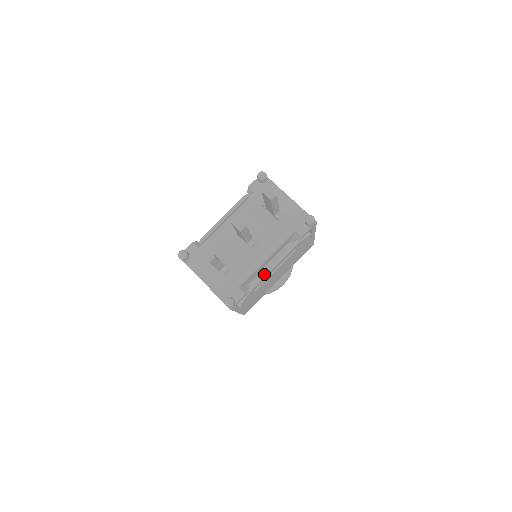
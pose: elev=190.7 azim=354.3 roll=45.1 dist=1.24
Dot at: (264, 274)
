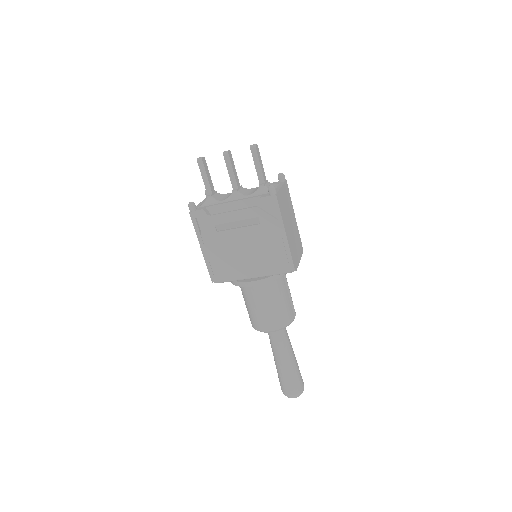
Dot at: (225, 212)
